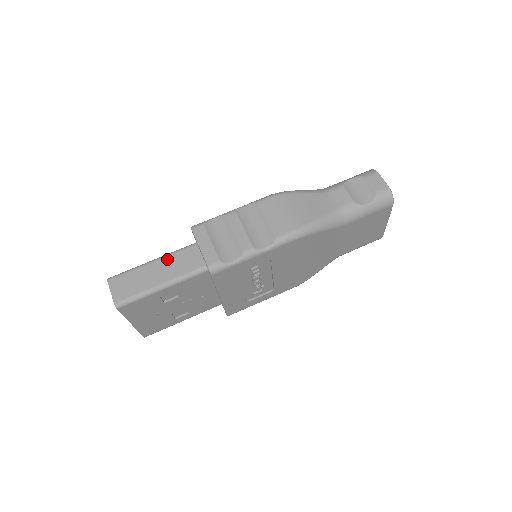
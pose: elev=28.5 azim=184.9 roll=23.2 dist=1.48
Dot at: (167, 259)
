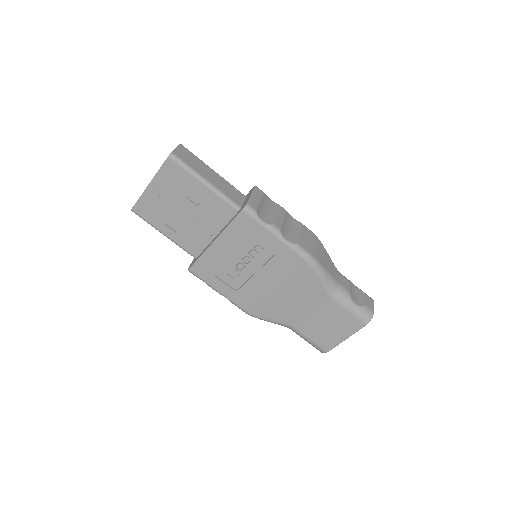
Dot at: (223, 180)
